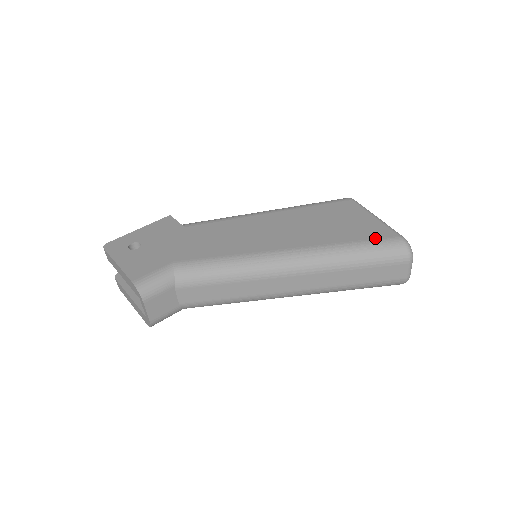
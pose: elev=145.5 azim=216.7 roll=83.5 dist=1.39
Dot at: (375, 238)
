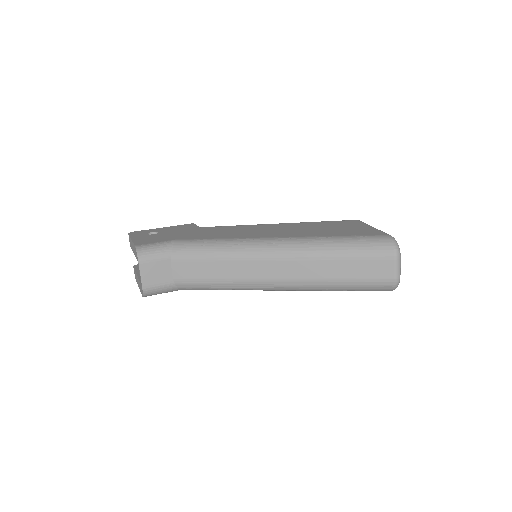
Dot at: (363, 235)
